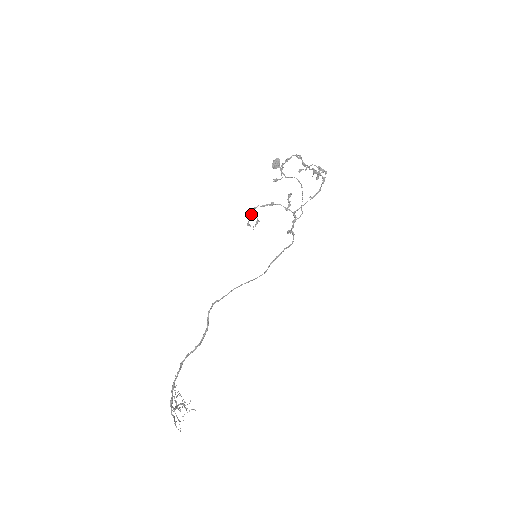
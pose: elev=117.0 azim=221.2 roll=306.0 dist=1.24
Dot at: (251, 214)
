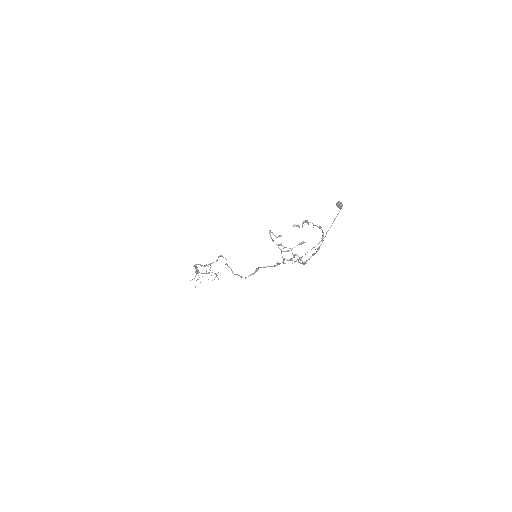
Dot at: occluded
